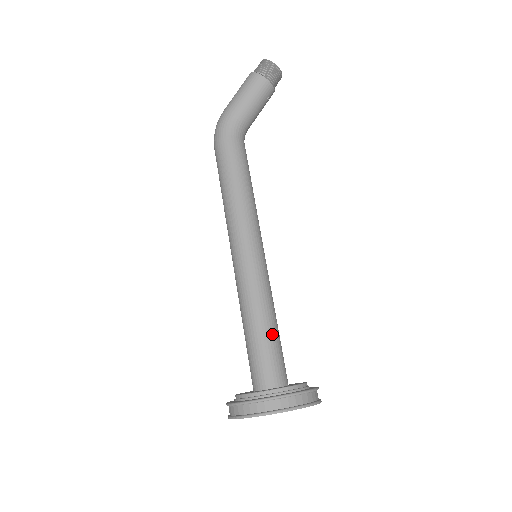
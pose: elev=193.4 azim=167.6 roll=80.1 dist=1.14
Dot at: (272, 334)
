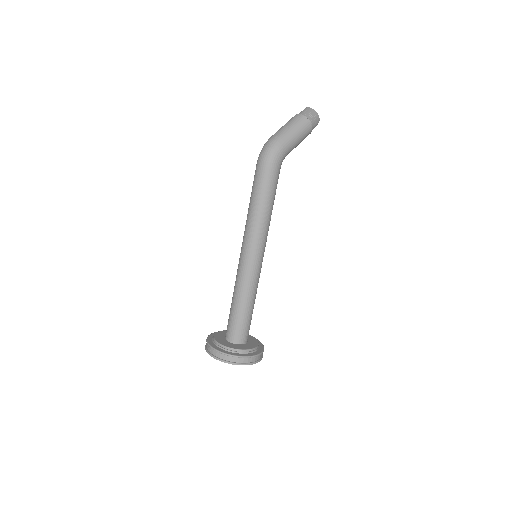
Dot at: occluded
